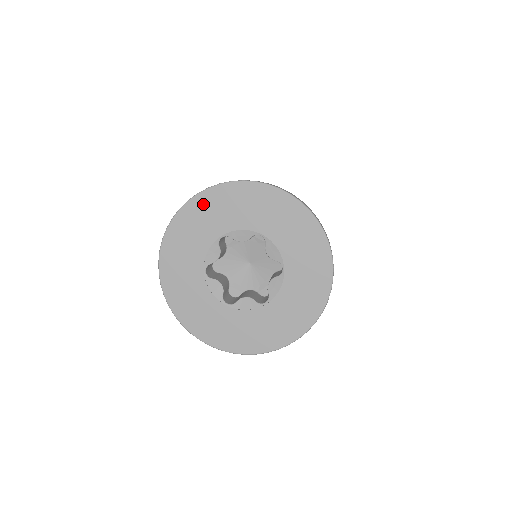
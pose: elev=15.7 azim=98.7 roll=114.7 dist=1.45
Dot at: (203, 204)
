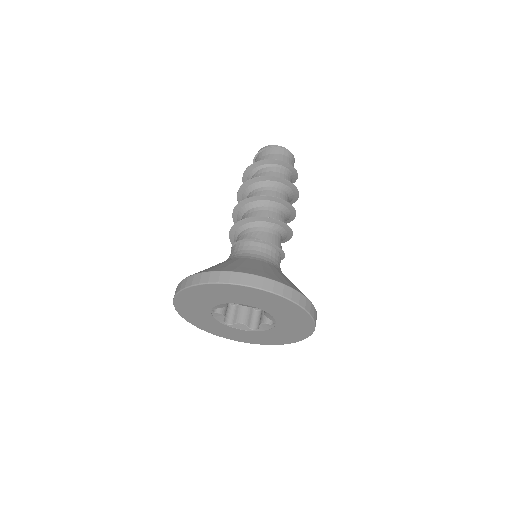
Dot at: (182, 304)
